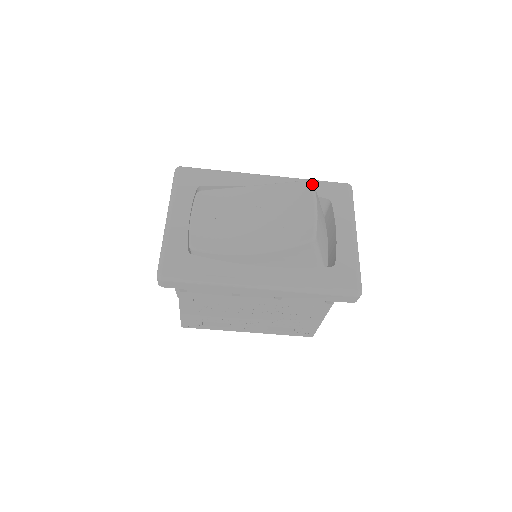
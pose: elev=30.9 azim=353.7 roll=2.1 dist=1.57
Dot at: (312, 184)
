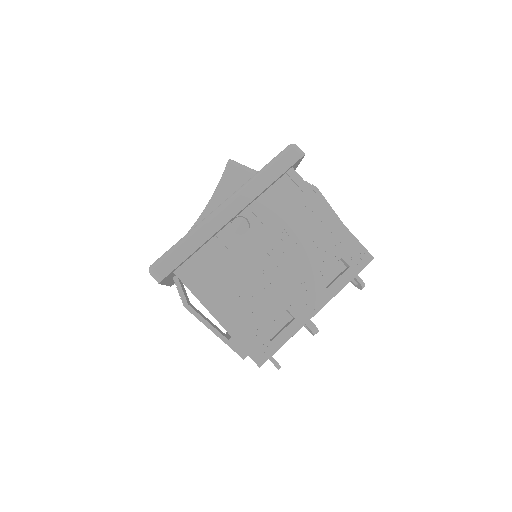
Dot at: occluded
